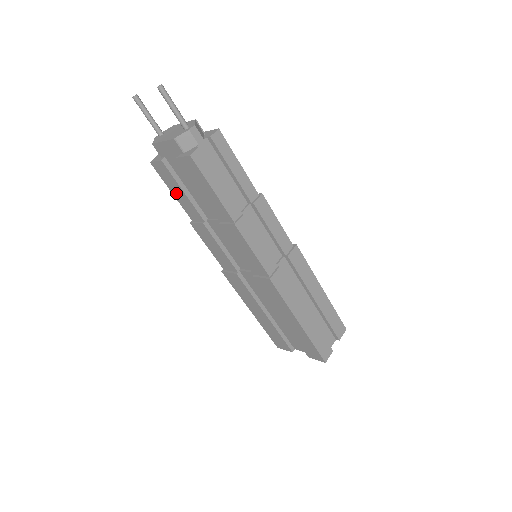
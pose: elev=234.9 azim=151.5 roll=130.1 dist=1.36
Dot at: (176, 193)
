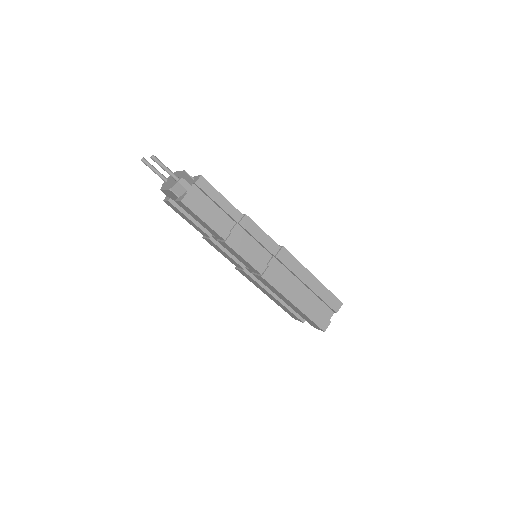
Dot at: (186, 219)
